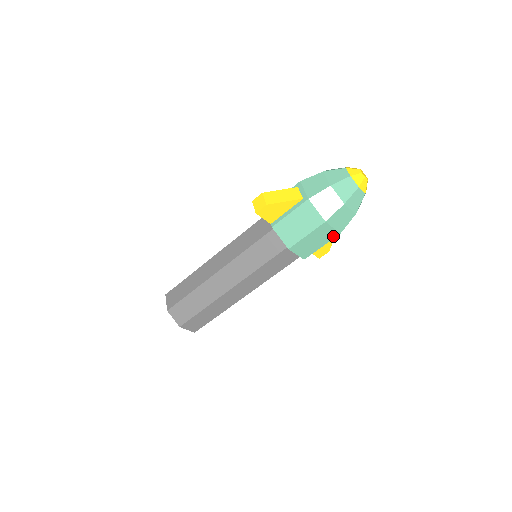
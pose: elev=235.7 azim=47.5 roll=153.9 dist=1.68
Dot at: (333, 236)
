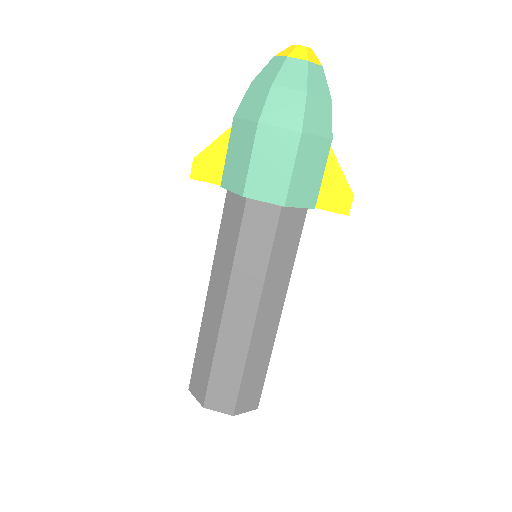
Dot at: (294, 142)
